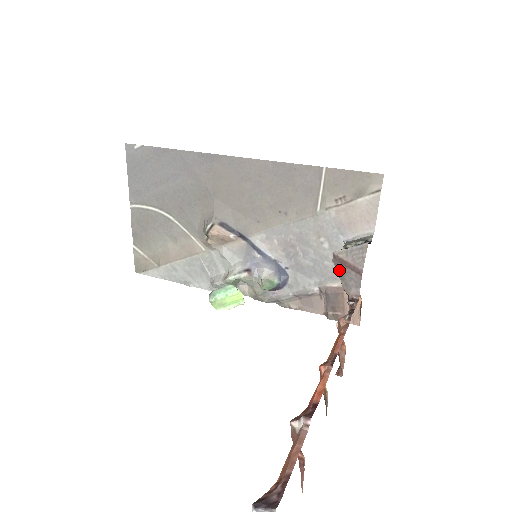
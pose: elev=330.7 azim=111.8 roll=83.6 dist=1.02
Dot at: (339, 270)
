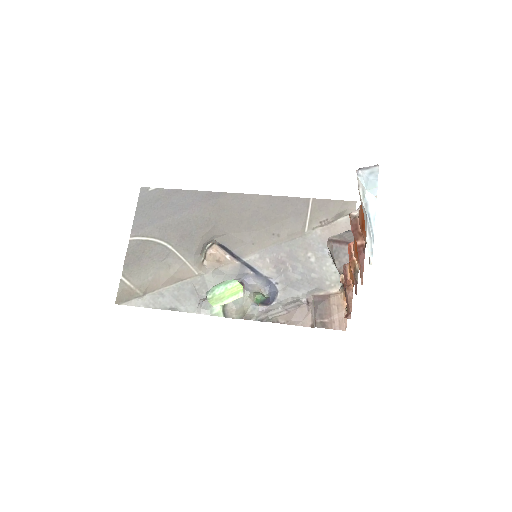
Dot at: (334, 250)
